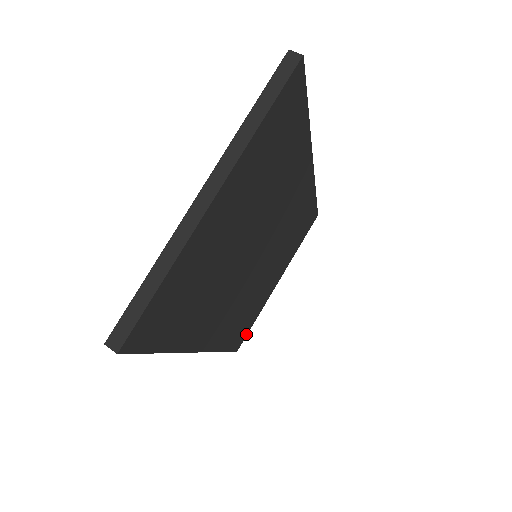
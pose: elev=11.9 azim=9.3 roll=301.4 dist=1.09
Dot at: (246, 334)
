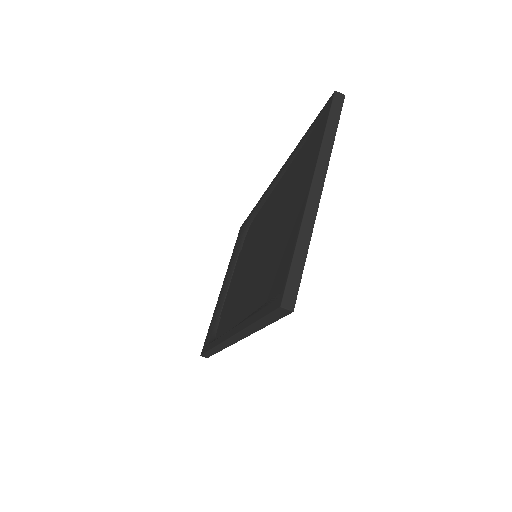
Dot at: occluded
